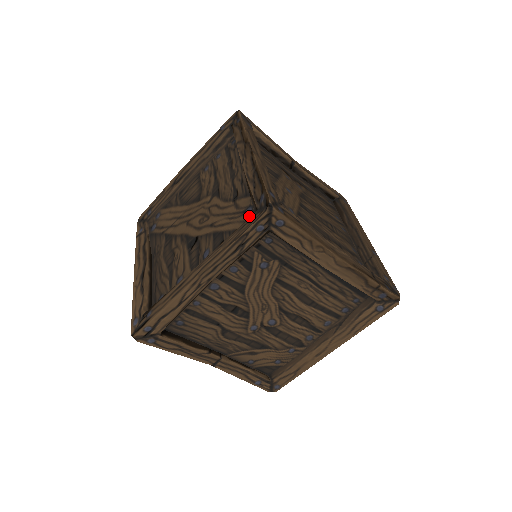
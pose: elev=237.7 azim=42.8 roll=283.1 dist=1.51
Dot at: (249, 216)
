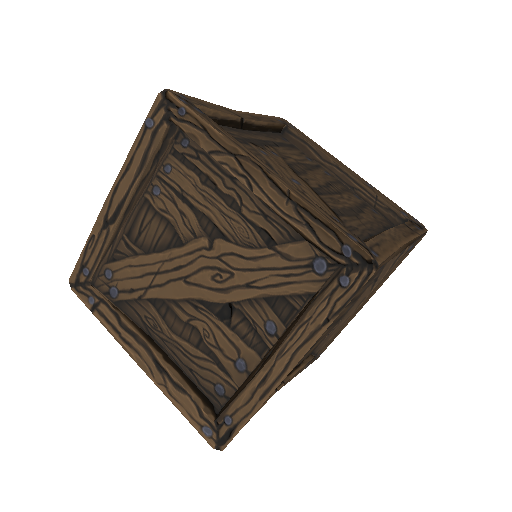
Dot at: (328, 273)
